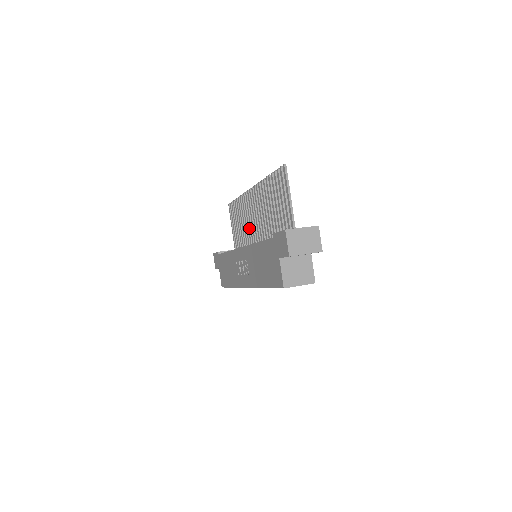
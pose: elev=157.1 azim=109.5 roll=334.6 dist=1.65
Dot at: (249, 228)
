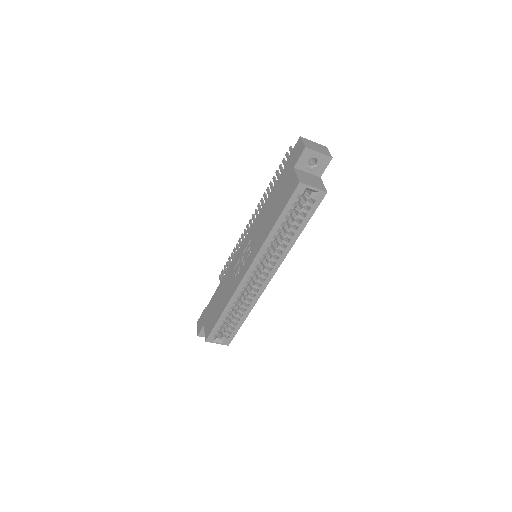
Dot at: occluded
